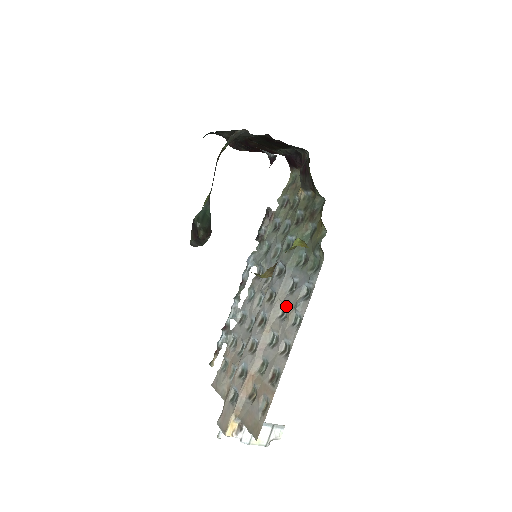
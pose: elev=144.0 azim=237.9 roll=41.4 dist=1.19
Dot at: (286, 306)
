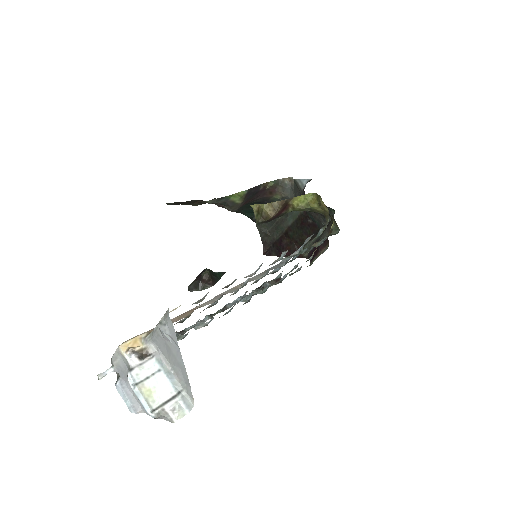
Dot at: occluded
